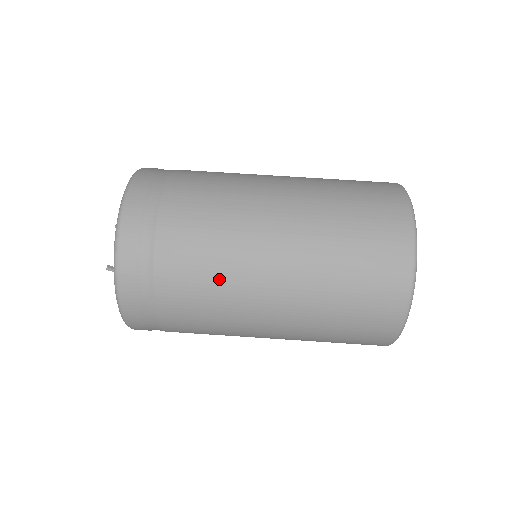
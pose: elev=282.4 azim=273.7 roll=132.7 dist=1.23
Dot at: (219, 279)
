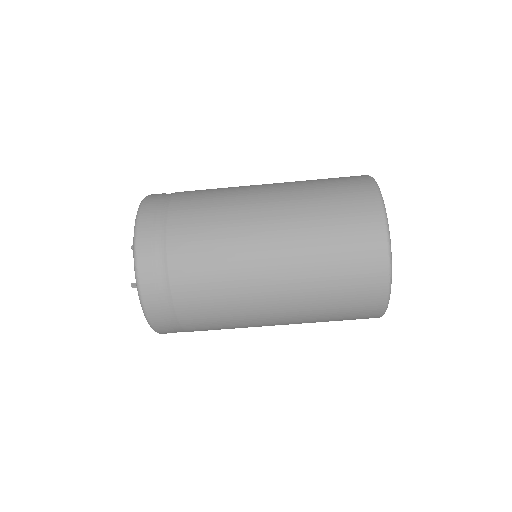
Dot at: (226, 291)
